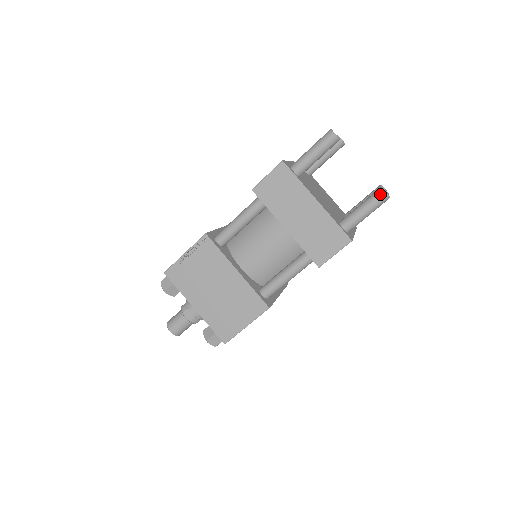
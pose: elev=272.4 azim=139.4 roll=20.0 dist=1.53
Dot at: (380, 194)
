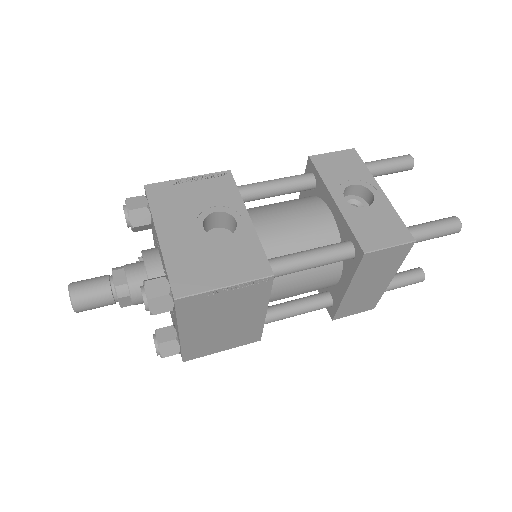
Dot at: (421, 280)
